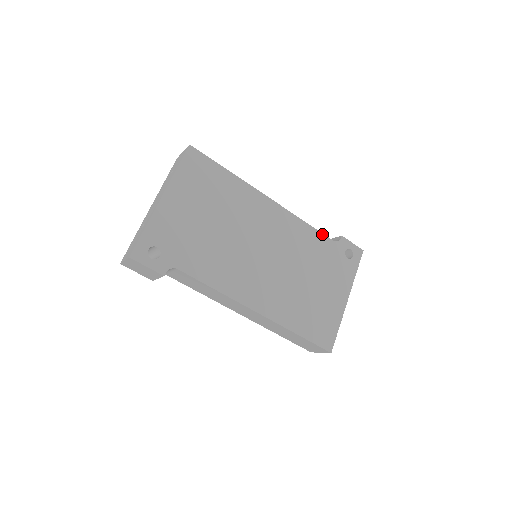
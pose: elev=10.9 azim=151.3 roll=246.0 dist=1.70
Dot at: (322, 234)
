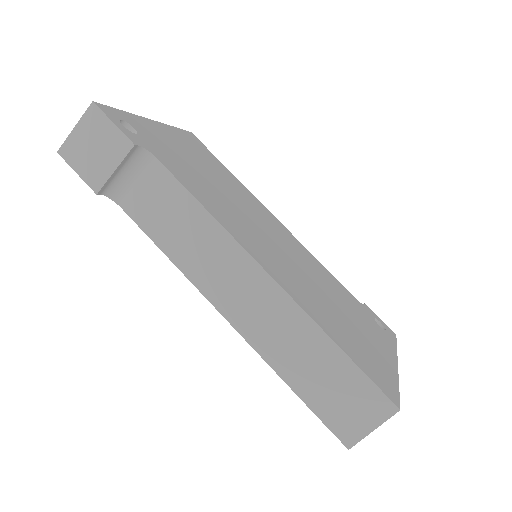
Dot at: (341, 284)
